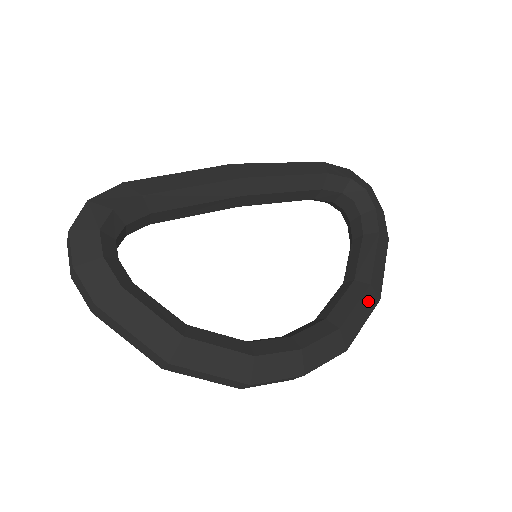
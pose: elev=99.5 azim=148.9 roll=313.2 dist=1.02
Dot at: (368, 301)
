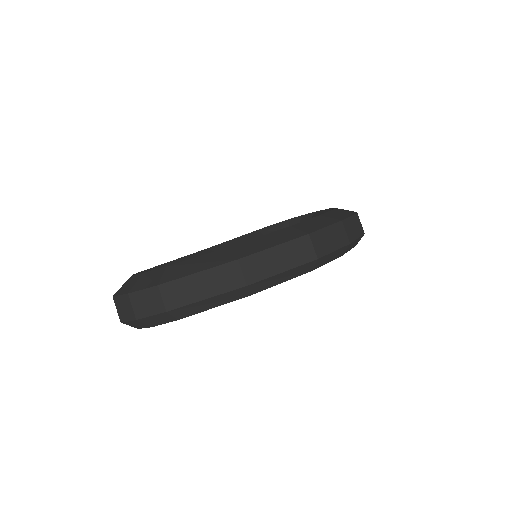
Dot at: occluded
